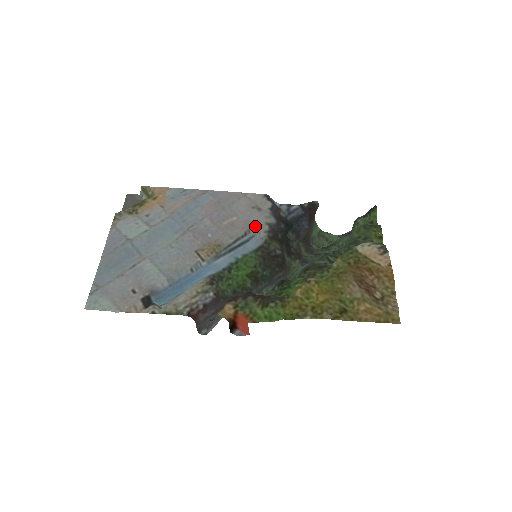
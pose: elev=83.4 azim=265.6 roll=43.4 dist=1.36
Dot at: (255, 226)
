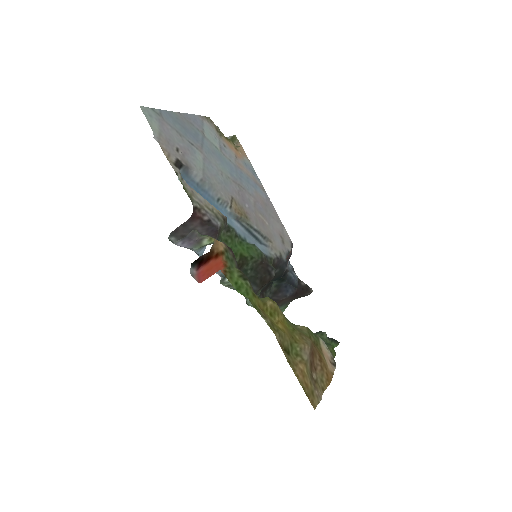
Dot at: (274, 243)
